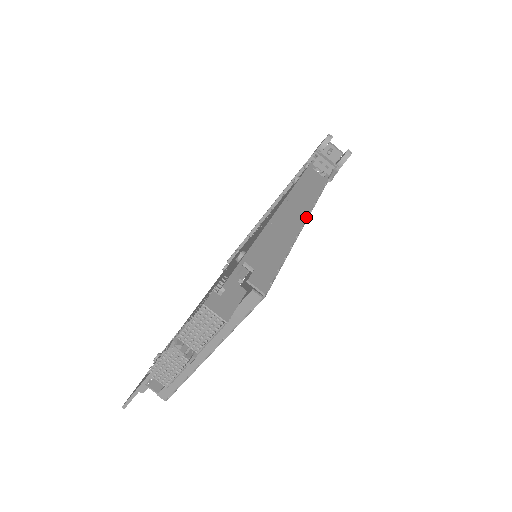
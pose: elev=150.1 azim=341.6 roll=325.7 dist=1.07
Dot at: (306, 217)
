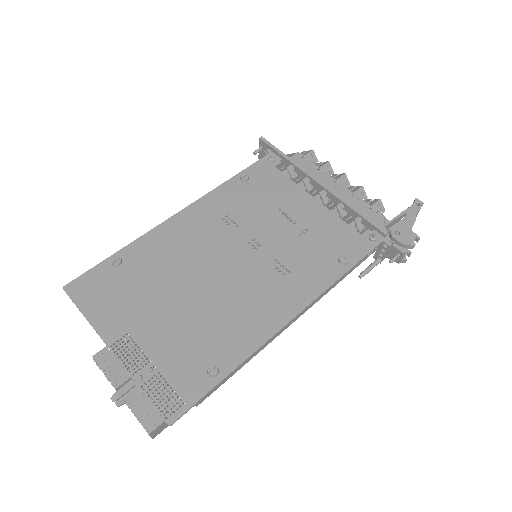
Dot at: occluded
